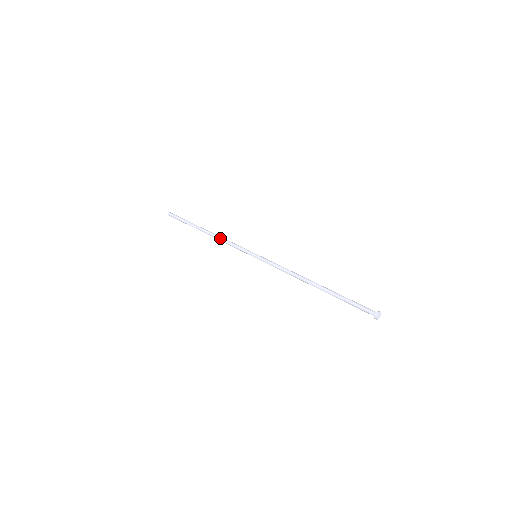
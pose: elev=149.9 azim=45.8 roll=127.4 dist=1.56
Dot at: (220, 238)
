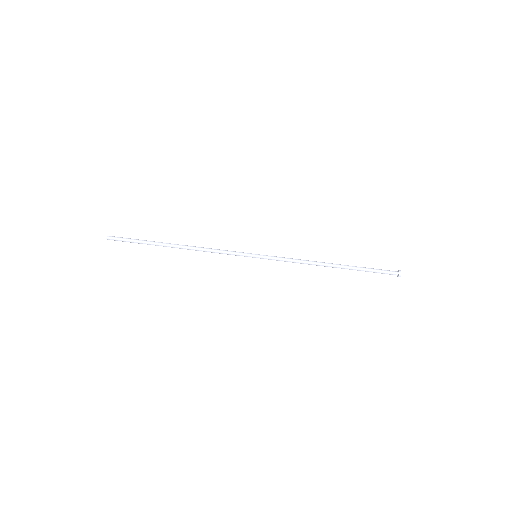
Dot at: occluded
